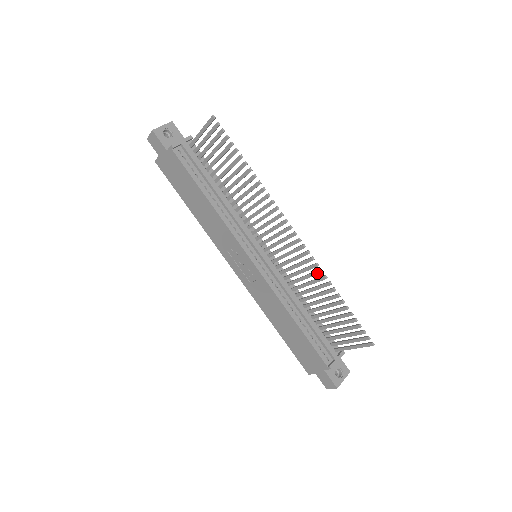
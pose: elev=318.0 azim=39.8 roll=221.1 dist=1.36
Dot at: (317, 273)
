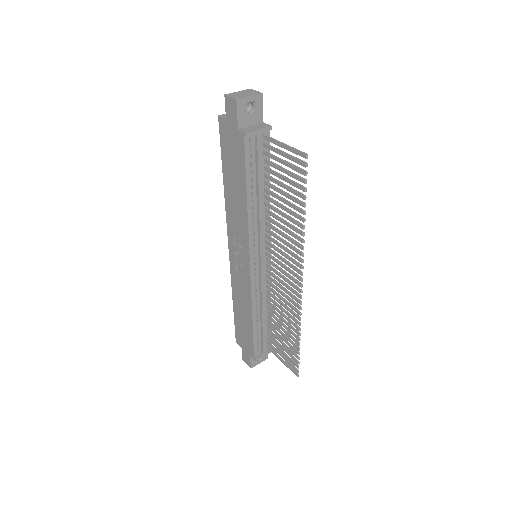
Dot at: (296, 316)
